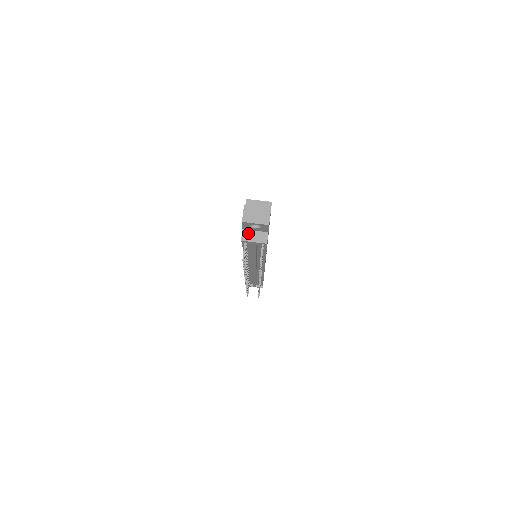
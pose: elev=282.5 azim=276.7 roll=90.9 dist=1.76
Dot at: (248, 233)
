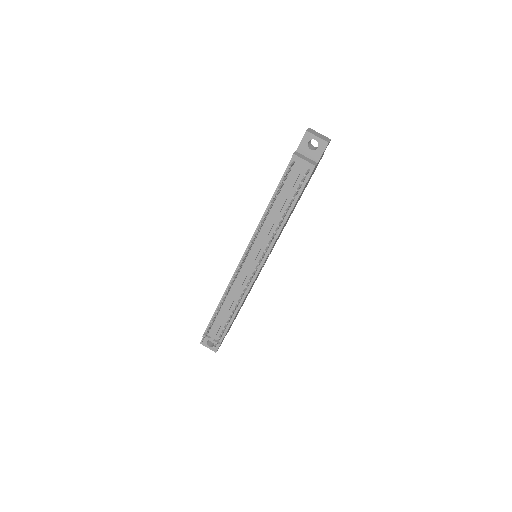
Dot at: (300, 155)
